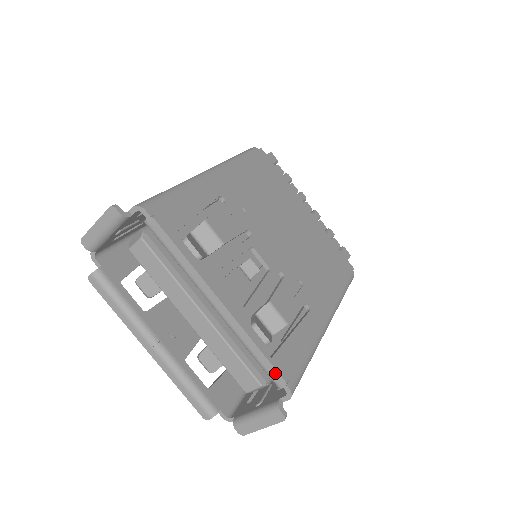
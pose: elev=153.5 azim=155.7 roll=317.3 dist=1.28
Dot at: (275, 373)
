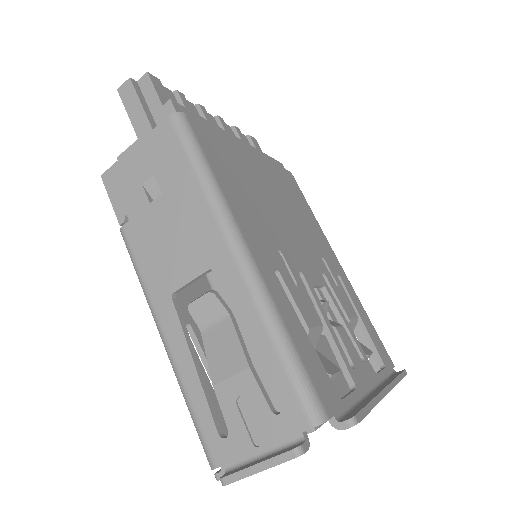
Dot at: occluded
